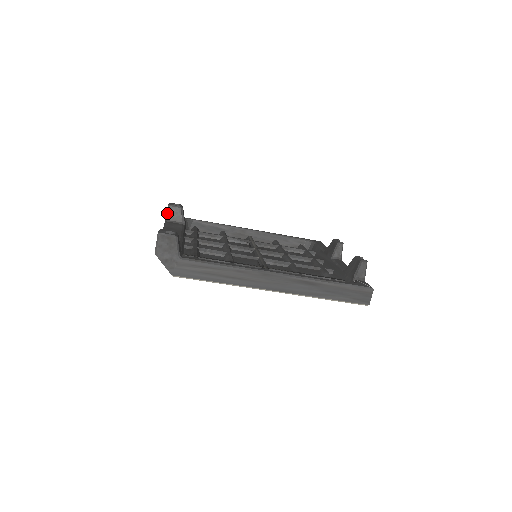
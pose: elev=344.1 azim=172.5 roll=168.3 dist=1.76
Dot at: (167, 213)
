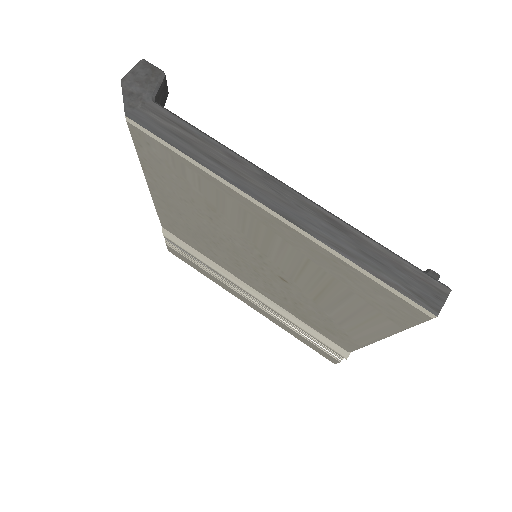
Dot at: occluded
